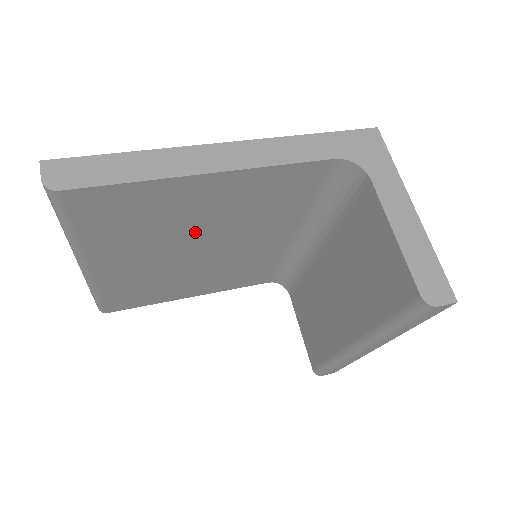
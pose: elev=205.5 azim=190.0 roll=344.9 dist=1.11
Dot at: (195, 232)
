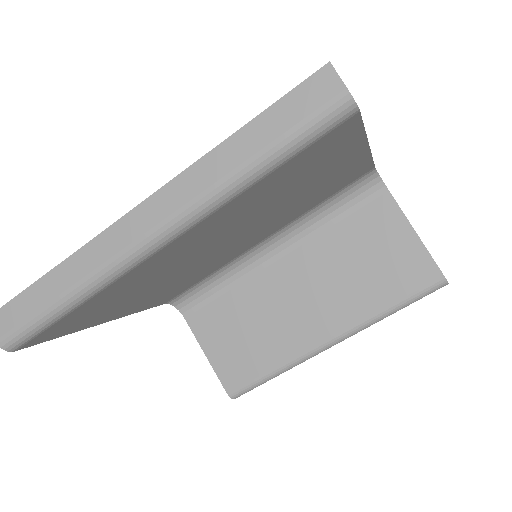
Dot at: (266, 214)
